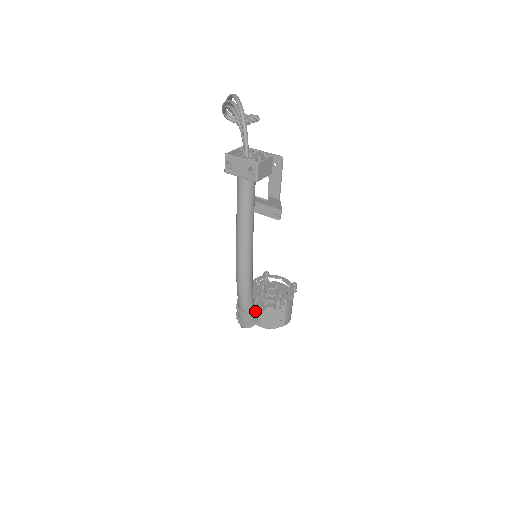
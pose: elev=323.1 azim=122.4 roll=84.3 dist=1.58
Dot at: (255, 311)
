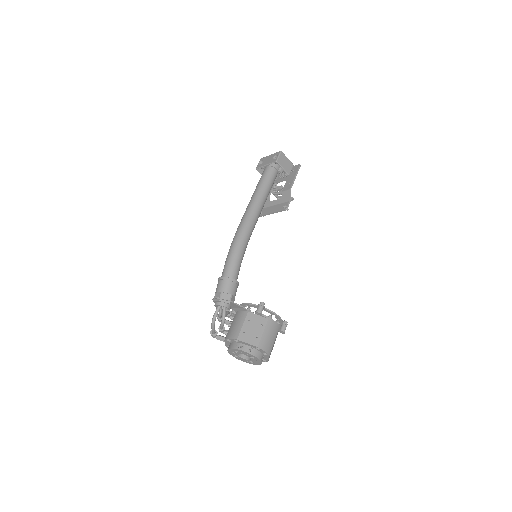
Dot at: (235, 286)
